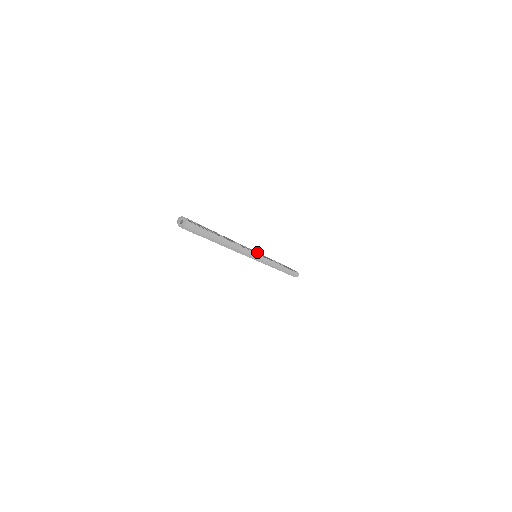
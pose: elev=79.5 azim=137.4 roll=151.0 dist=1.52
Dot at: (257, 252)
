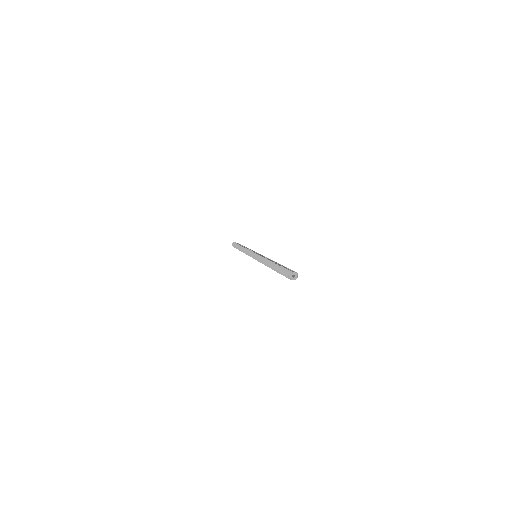
Dot at: (253, 253)
